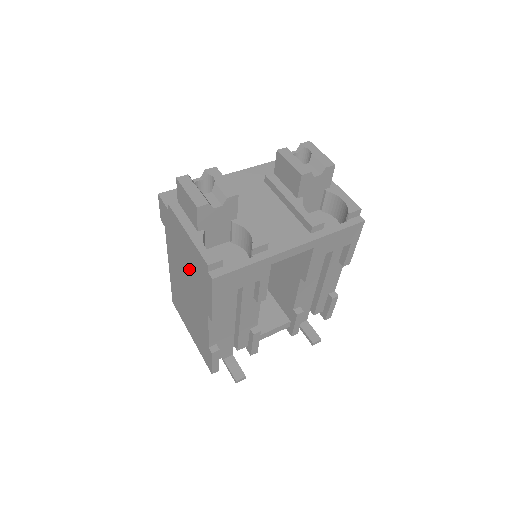
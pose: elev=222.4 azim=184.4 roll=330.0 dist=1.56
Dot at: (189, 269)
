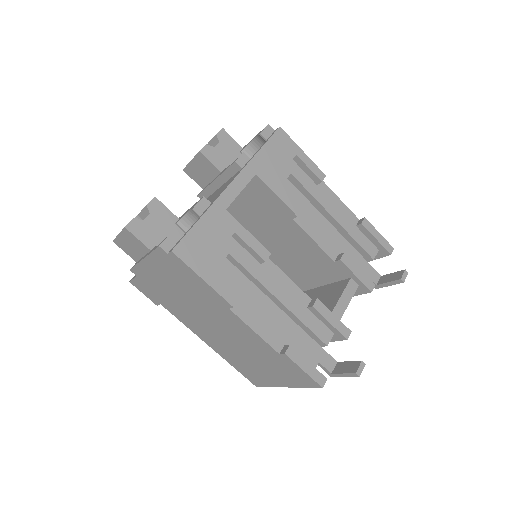
Dot at: (186, 297)
